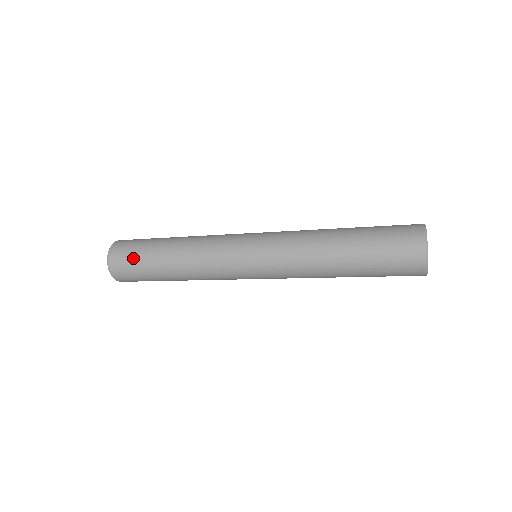
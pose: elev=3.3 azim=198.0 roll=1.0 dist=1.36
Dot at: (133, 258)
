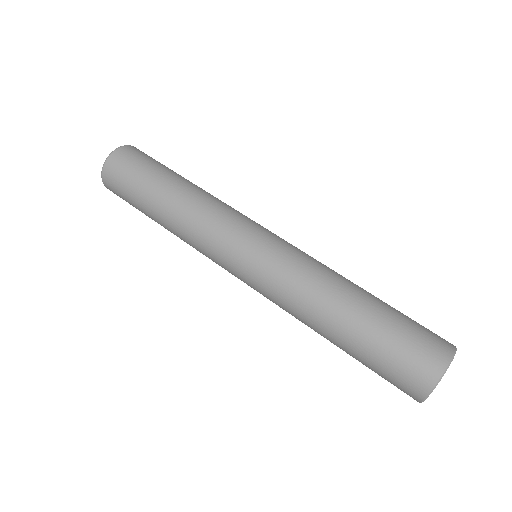
Dot at: (150, 160)
